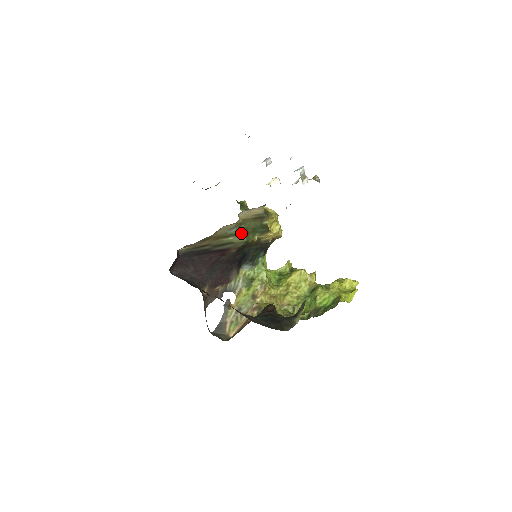
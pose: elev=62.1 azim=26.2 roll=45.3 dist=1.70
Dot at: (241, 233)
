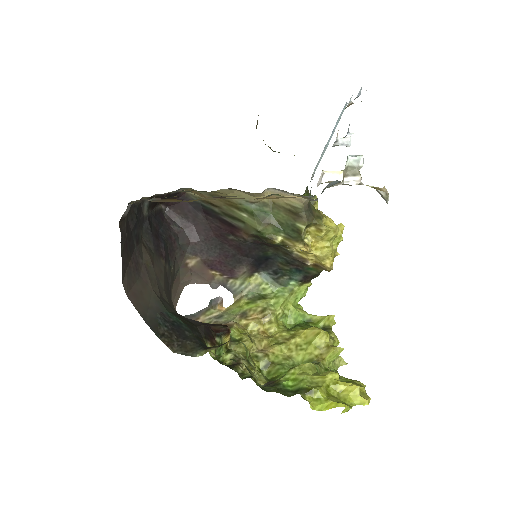
Dot at: (259, 216)
